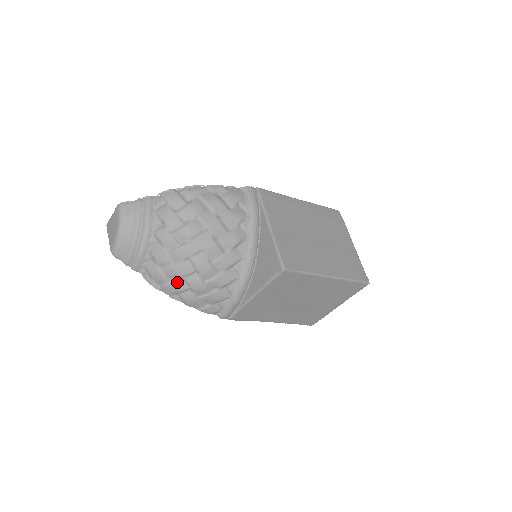
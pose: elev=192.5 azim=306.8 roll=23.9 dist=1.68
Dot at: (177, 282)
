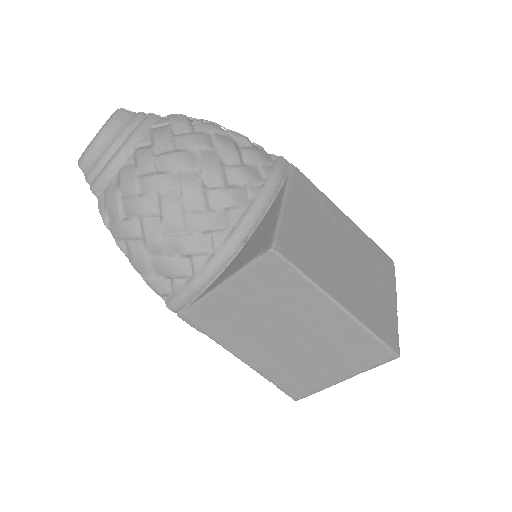
Dot at: (131, 221)
